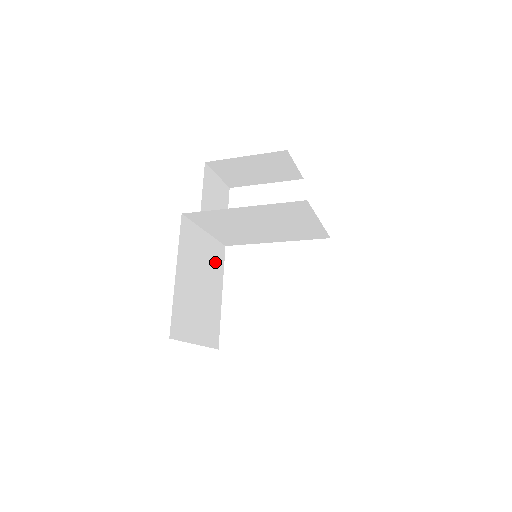
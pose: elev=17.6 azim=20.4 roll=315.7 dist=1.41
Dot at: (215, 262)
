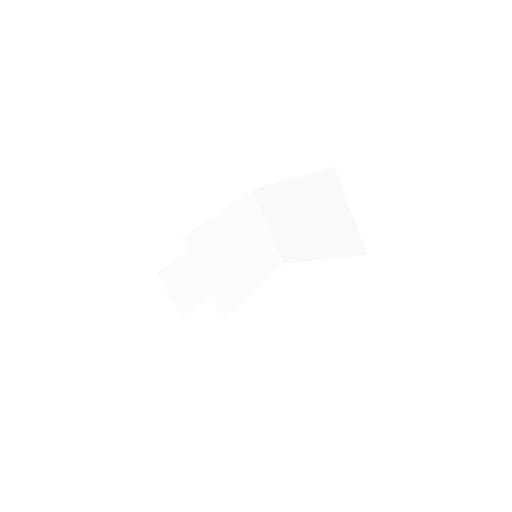
Dot at: occluded
